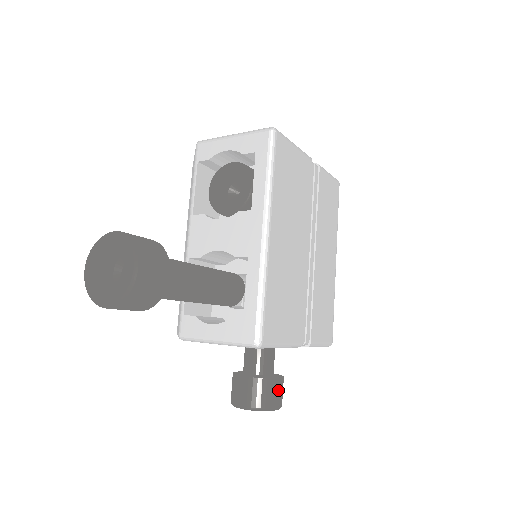
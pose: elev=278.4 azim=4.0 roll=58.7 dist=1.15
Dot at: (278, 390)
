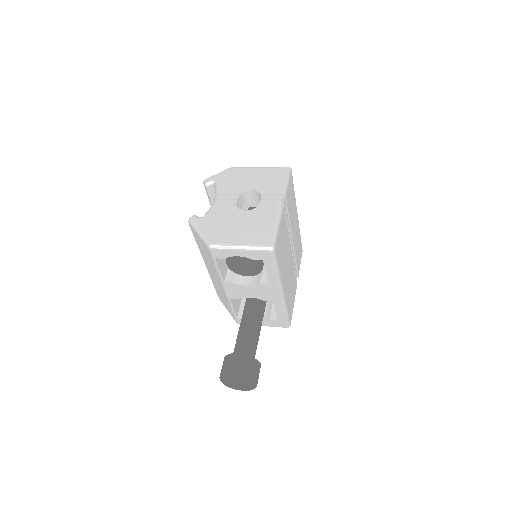
Dot at: occluded
